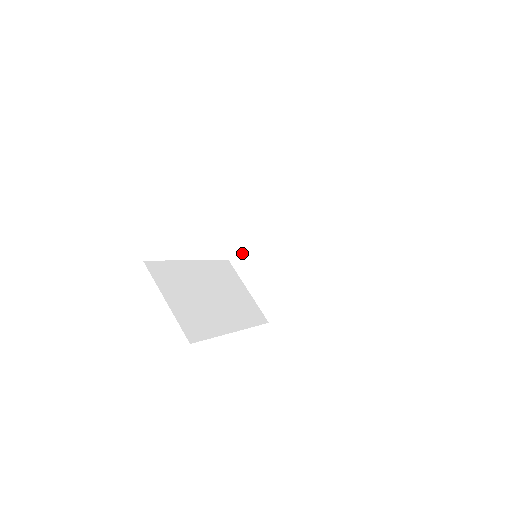
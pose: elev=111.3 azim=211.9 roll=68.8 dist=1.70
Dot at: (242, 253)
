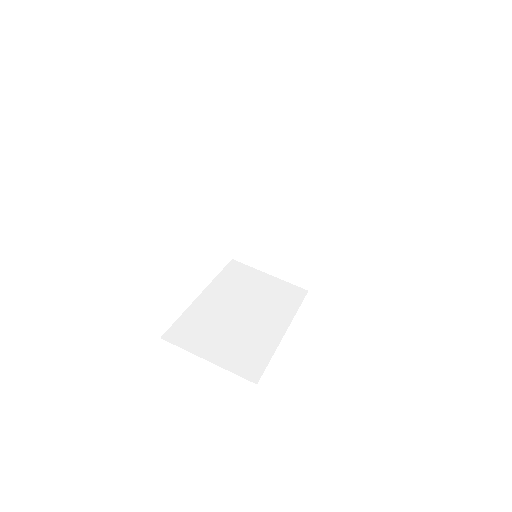
Dot at: (240, 246)
